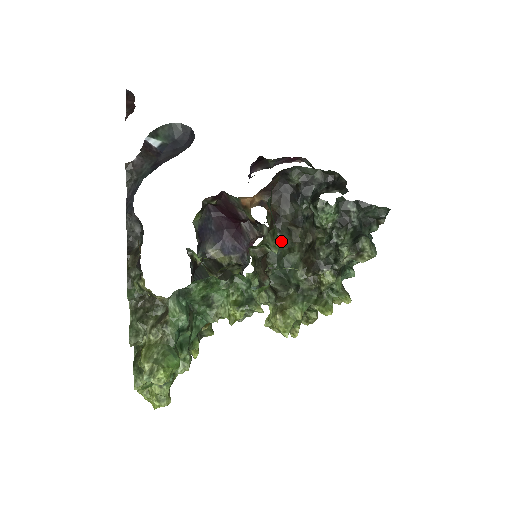
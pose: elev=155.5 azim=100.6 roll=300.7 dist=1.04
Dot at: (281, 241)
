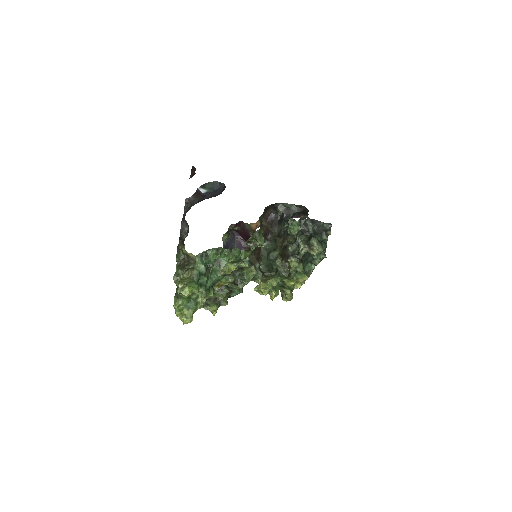
Dot at: (270, 246)
